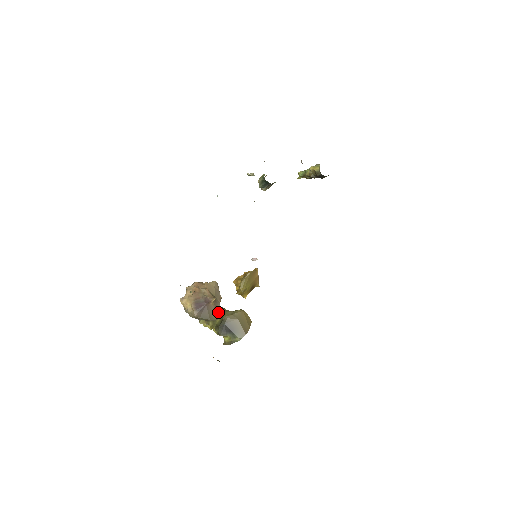
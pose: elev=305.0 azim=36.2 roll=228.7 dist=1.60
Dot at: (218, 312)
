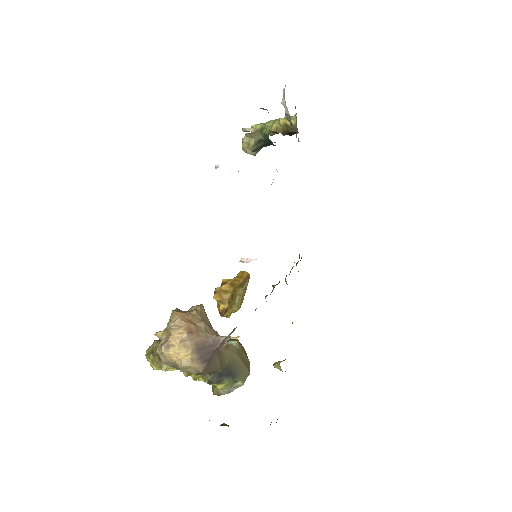
Dot at: (225, 354)
